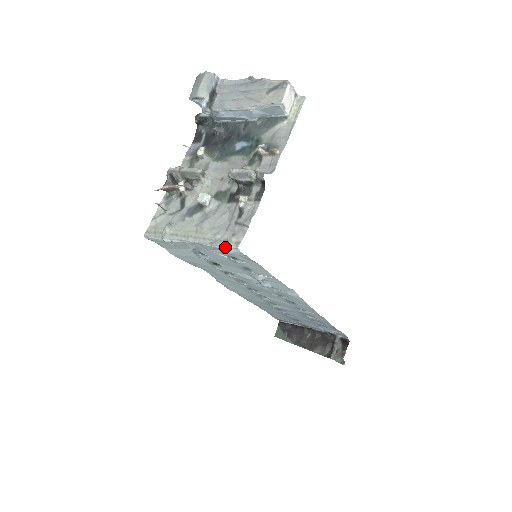
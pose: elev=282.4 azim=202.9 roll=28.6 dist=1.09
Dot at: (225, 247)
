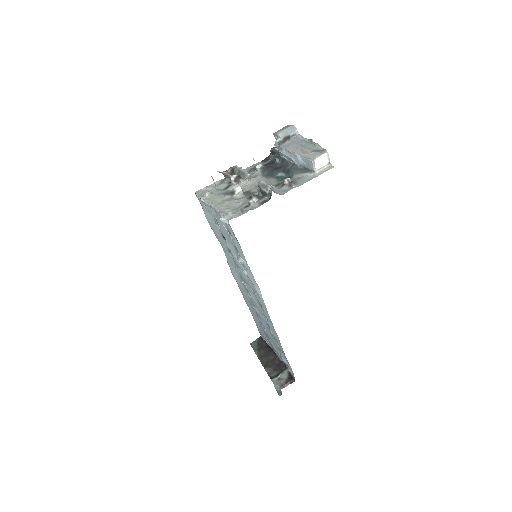
Dot at: (223, 216)
